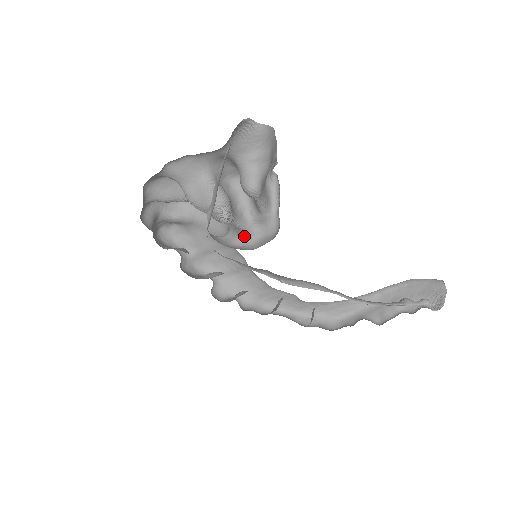
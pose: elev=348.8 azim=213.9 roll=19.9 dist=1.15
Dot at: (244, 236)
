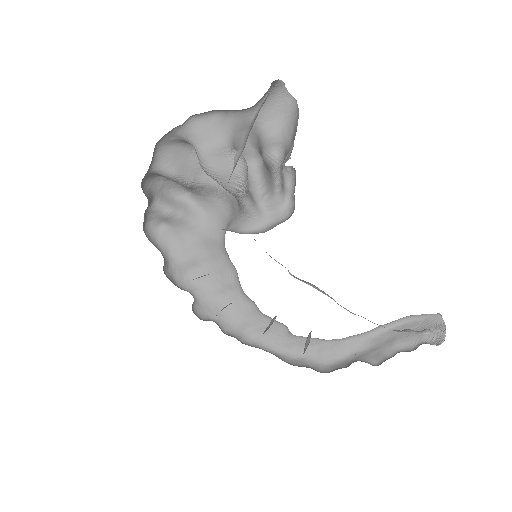
Dot at: (250, 224)
